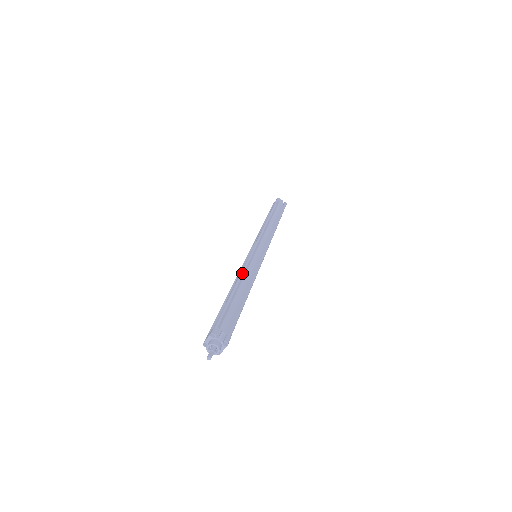
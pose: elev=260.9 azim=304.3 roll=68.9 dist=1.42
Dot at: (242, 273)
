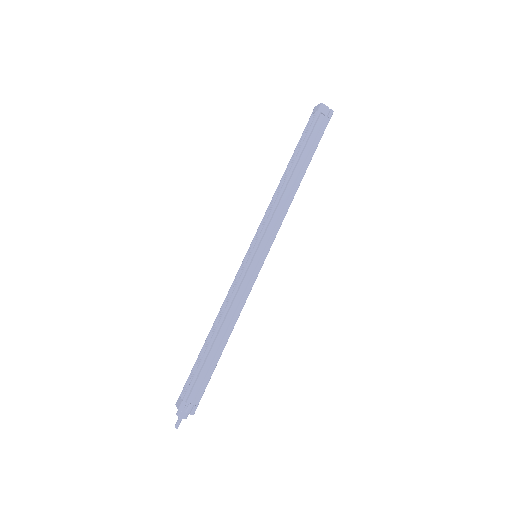
Dot at: (226, 310)
